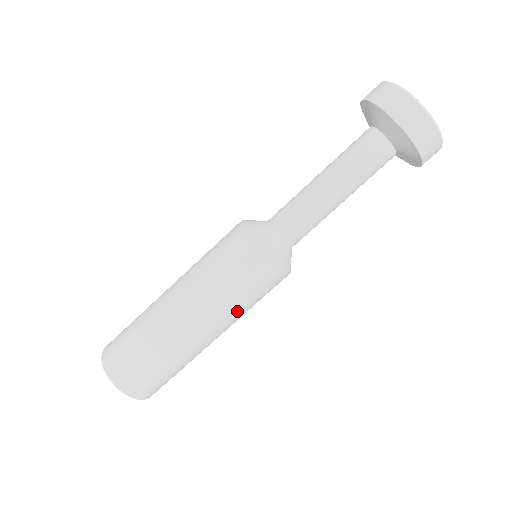
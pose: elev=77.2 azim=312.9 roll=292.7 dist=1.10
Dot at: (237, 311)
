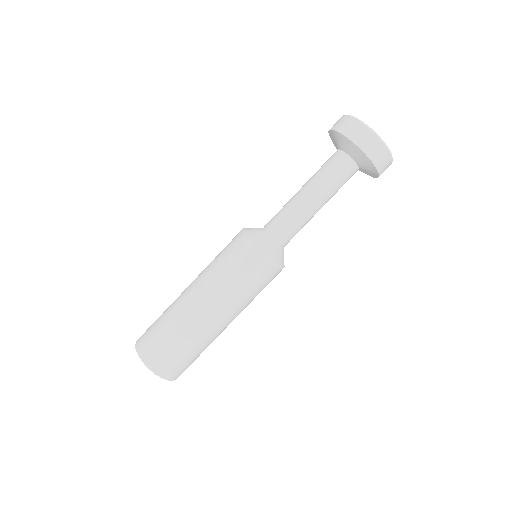
Dot at: (250, 302)
